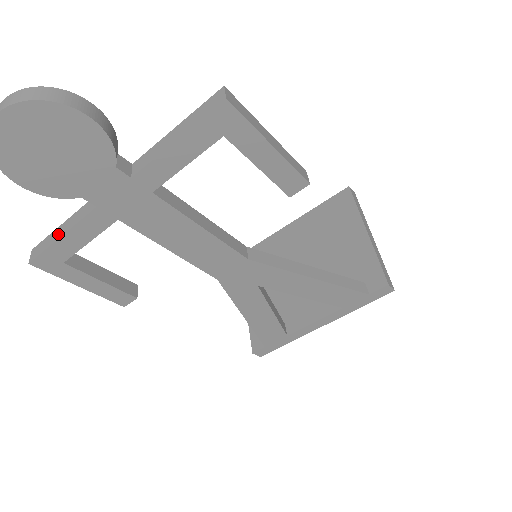
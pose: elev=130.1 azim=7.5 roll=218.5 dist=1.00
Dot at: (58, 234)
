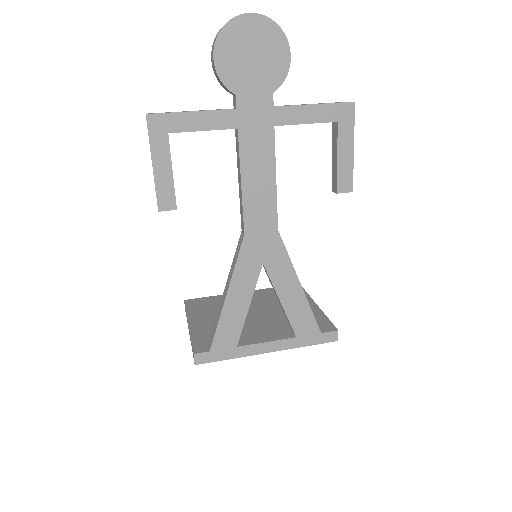
Dot at: (187, 111)
